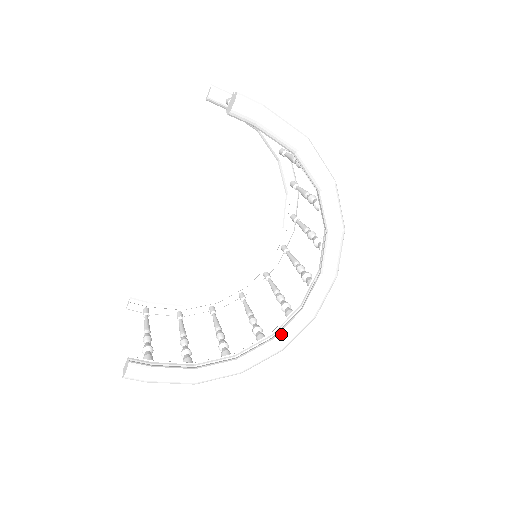
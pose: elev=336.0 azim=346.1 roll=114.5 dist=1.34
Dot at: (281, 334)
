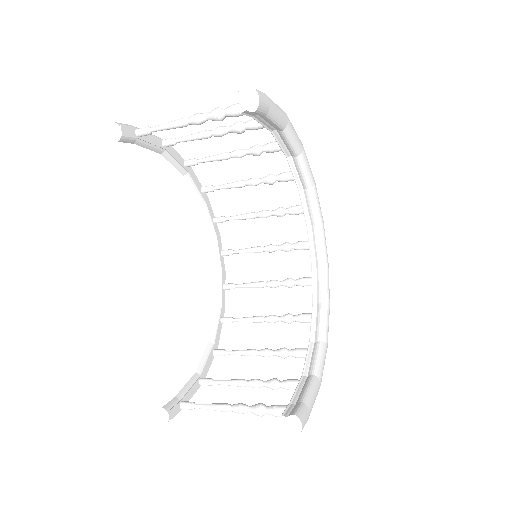
Dot at: (325, 294)
